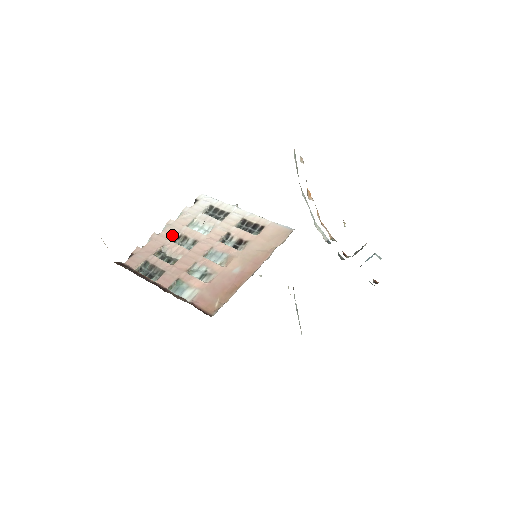
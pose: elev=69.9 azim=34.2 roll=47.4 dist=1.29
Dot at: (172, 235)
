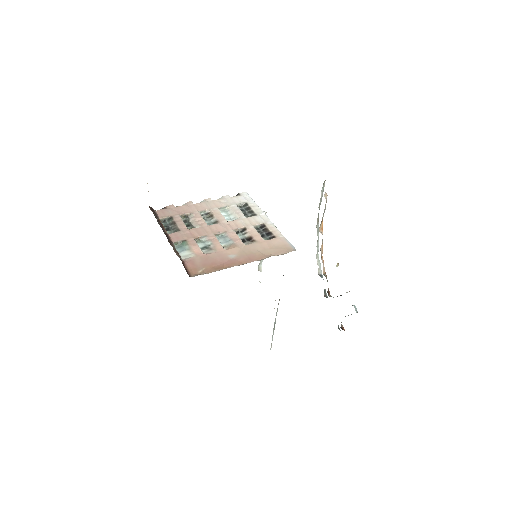
Dot at: (203, 209)
